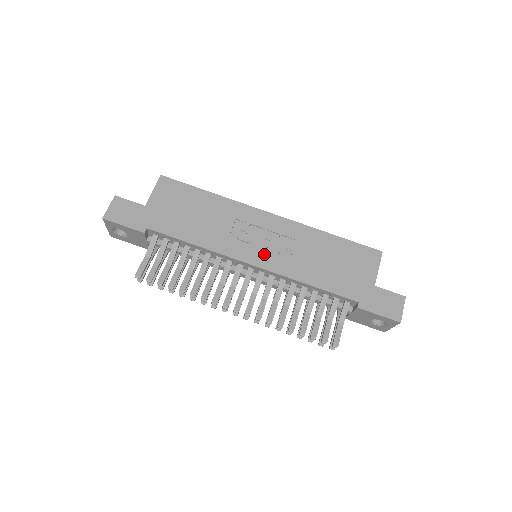
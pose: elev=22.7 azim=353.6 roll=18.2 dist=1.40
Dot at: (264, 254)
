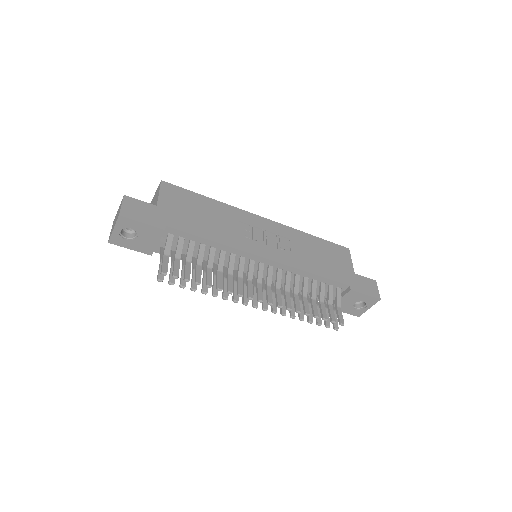
Dot at: (271, 250)
